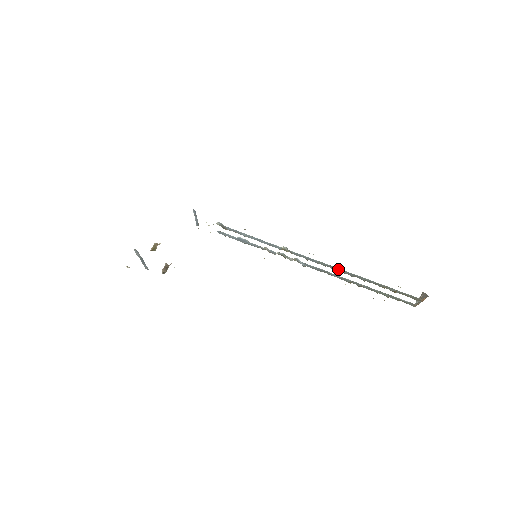
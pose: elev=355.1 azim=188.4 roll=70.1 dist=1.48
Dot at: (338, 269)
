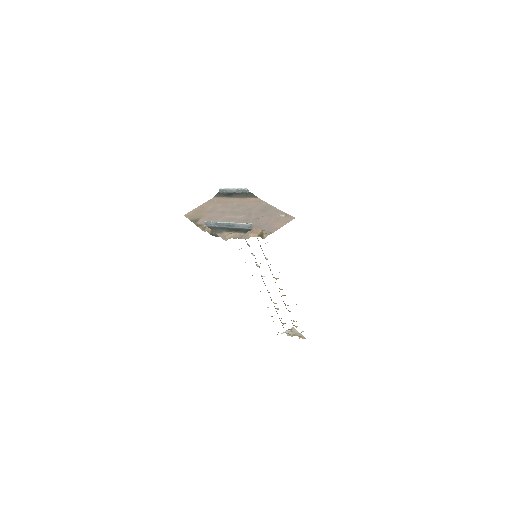
Dot at: occluded
